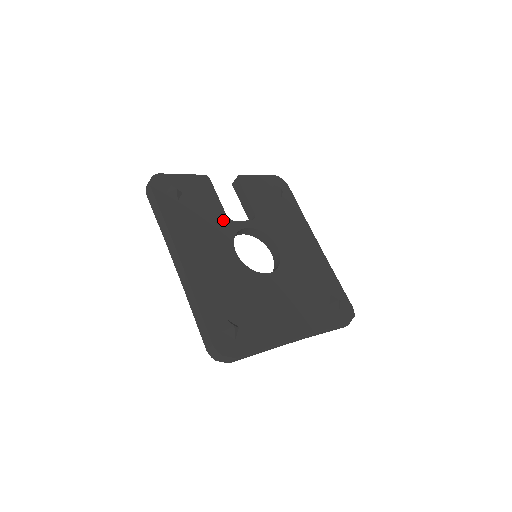
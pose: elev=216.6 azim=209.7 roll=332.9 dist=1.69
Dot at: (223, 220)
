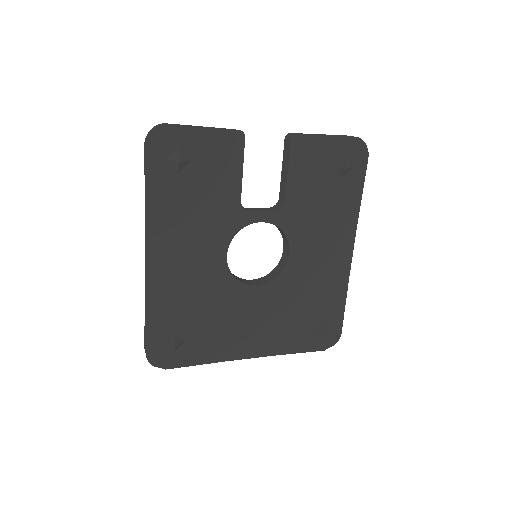
Dot at: (232, 208)
